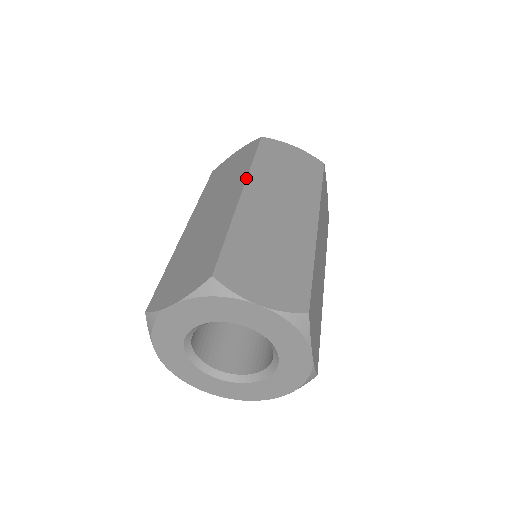
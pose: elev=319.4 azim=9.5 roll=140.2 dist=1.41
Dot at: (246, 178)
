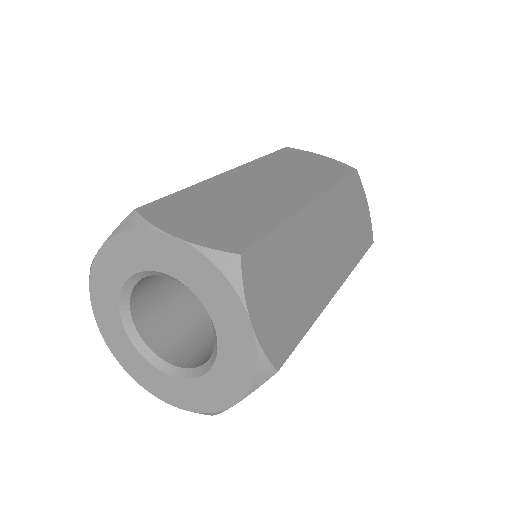
Dot at: (243, 164)
